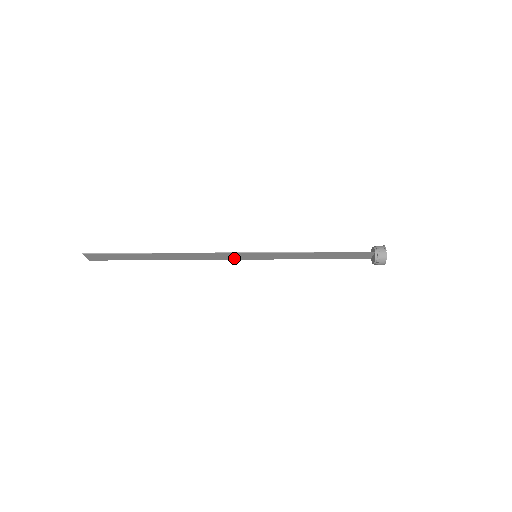
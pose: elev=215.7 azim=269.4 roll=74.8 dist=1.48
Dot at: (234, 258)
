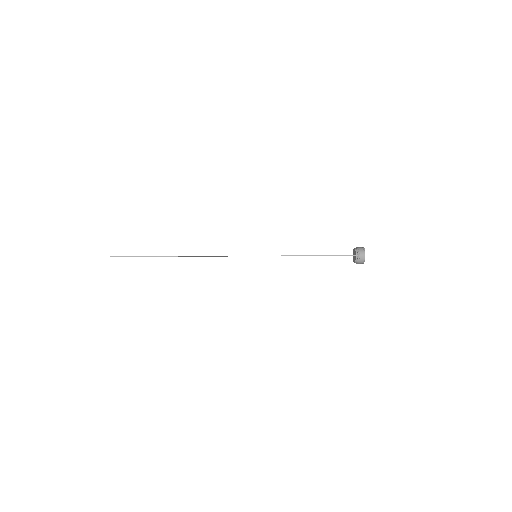
Dot at: occluded
